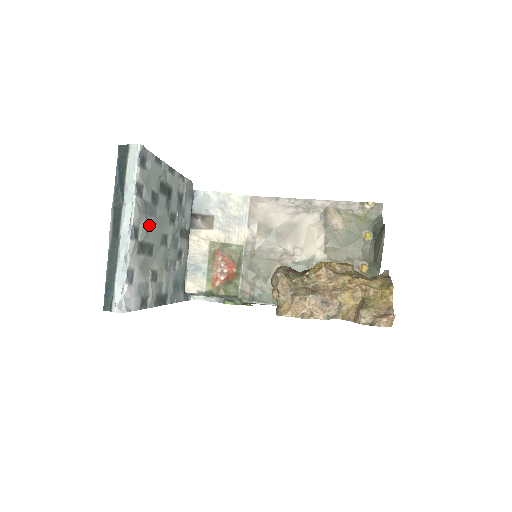
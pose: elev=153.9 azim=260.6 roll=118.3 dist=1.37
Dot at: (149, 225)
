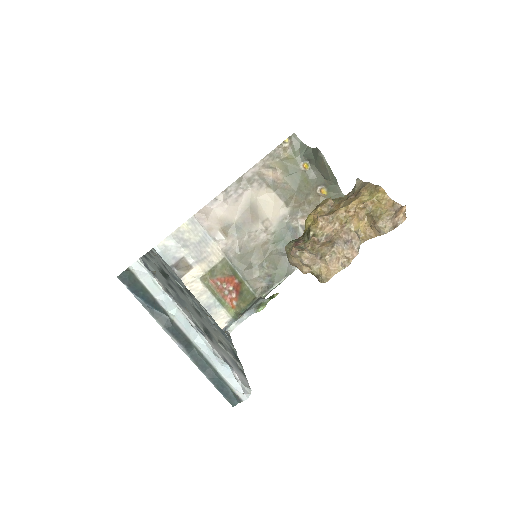
Dot at: occluded
